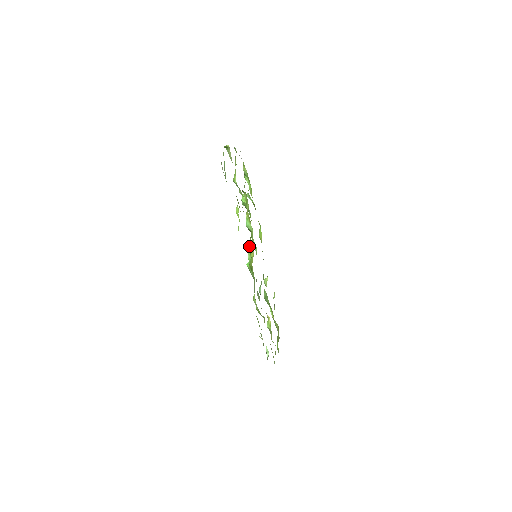
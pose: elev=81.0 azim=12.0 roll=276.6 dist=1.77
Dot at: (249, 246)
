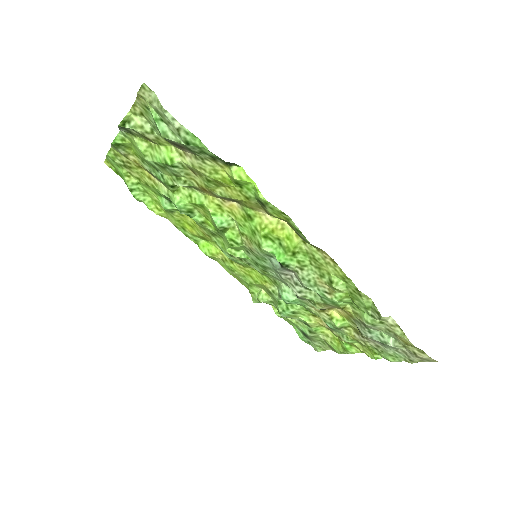
Dot at: (265, 230)
